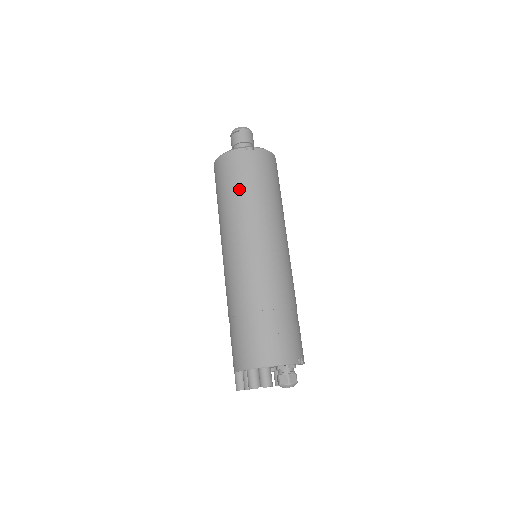
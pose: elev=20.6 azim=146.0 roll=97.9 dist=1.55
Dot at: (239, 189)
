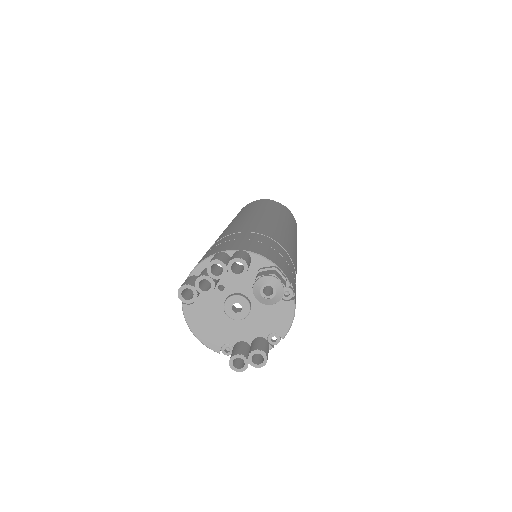
Dot at: (261, 205)
